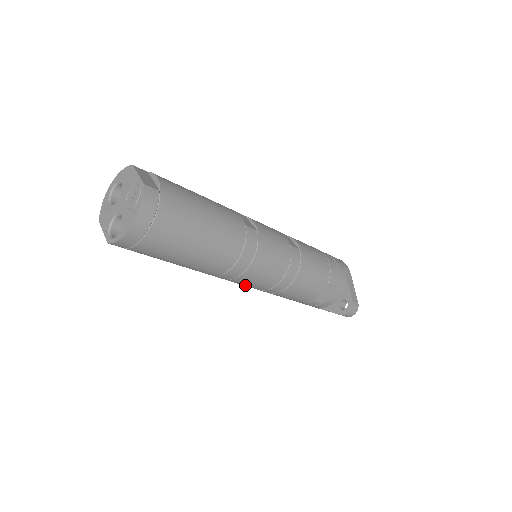
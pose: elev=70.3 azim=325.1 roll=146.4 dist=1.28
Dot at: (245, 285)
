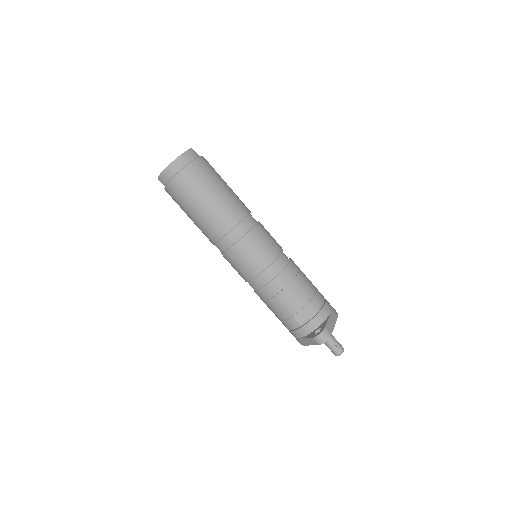
Dot at: (237, 267)
